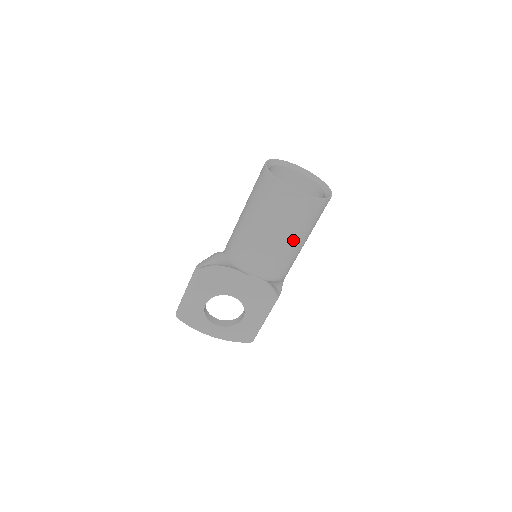
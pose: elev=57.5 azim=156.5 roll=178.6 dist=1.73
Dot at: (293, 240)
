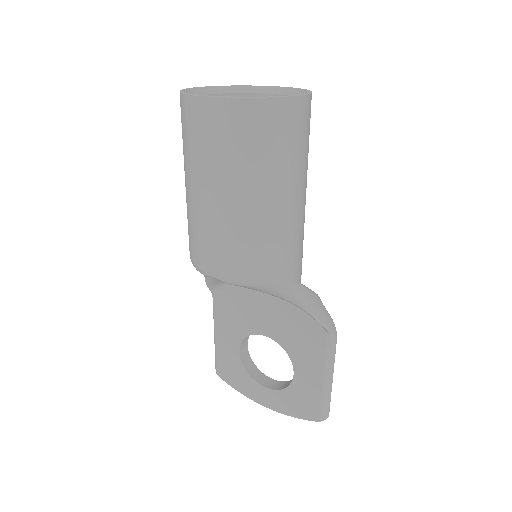
Dot at: (236, 194)
